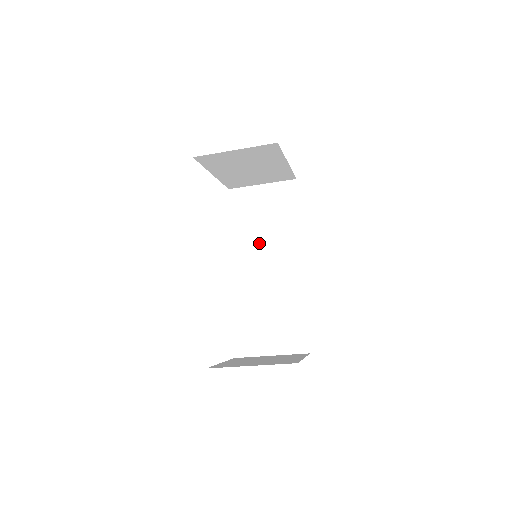
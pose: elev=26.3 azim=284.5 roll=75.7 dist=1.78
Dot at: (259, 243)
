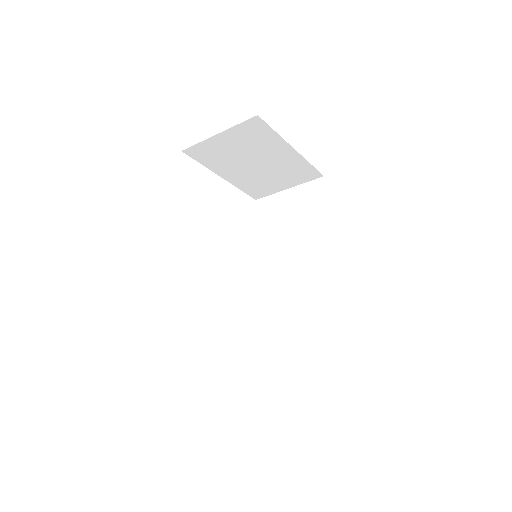
Dot at: (283, 253)
